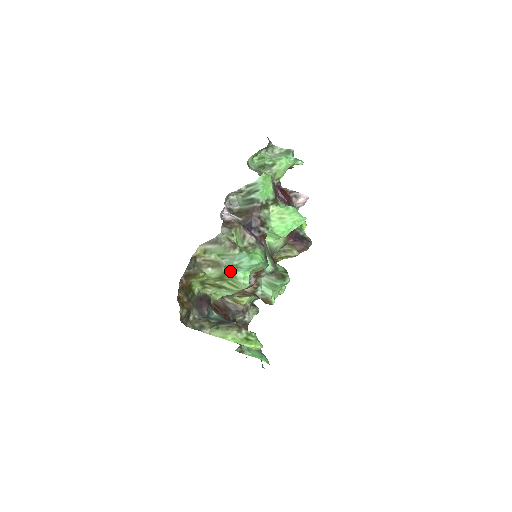
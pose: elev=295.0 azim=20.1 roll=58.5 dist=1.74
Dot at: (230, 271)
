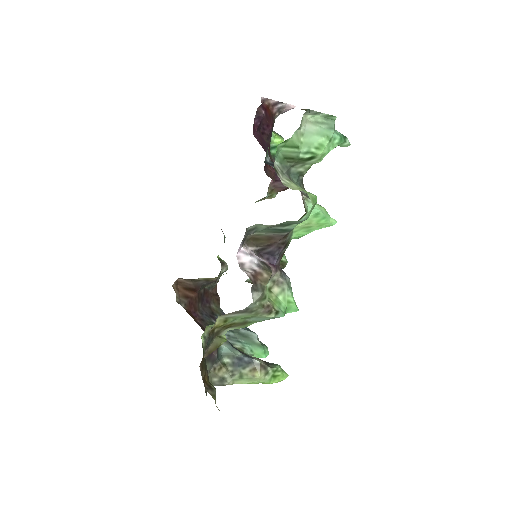
Dot at: (253, 323)
